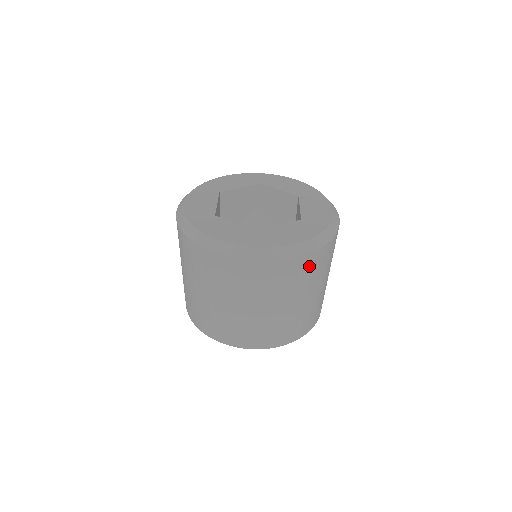
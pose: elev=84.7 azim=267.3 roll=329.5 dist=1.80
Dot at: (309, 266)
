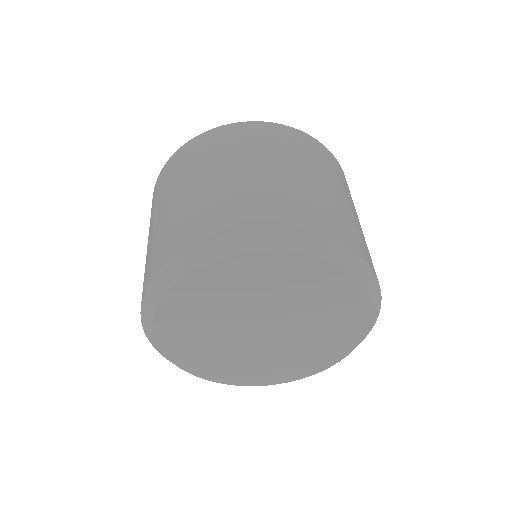
Dot at: (319, 152)
